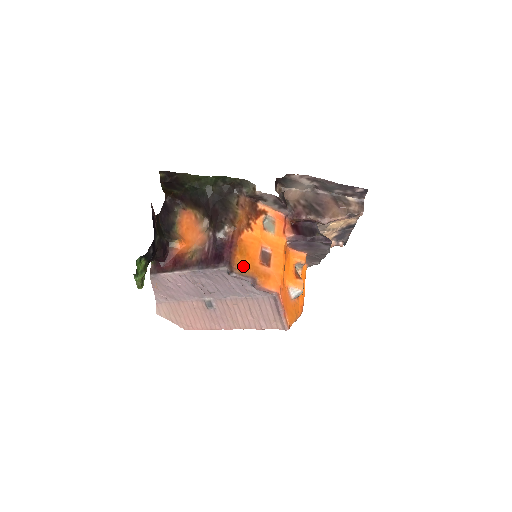
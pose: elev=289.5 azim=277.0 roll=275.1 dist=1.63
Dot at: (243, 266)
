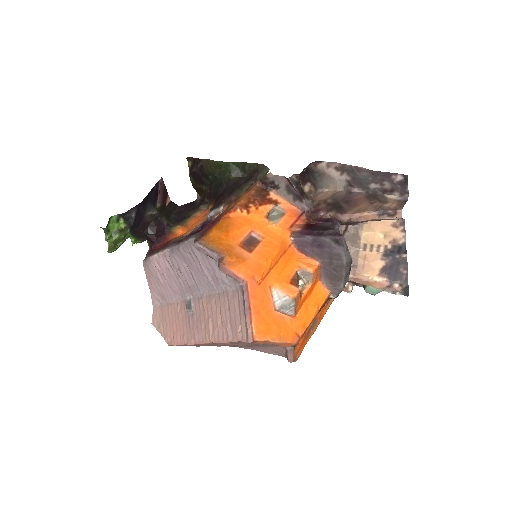
Dot at: (214, 240)
